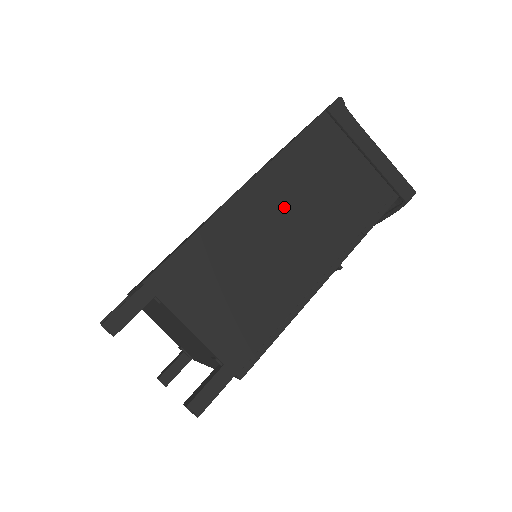
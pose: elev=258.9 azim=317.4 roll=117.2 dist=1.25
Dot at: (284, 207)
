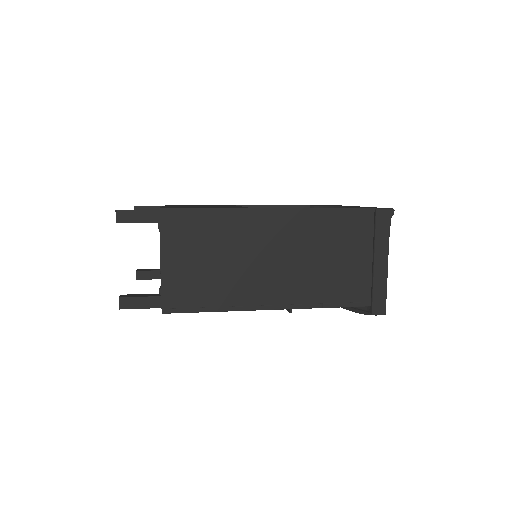
Dot at: (286, 243)
